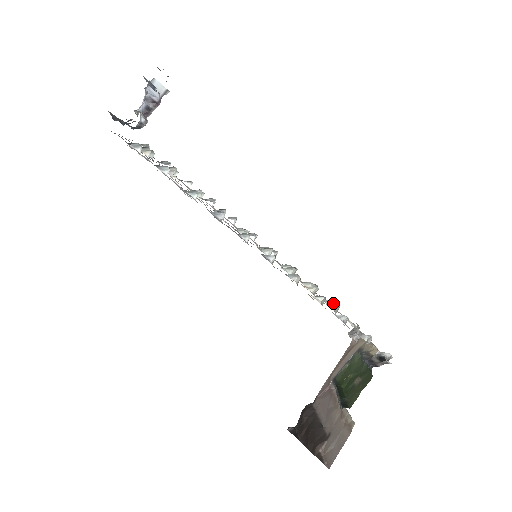
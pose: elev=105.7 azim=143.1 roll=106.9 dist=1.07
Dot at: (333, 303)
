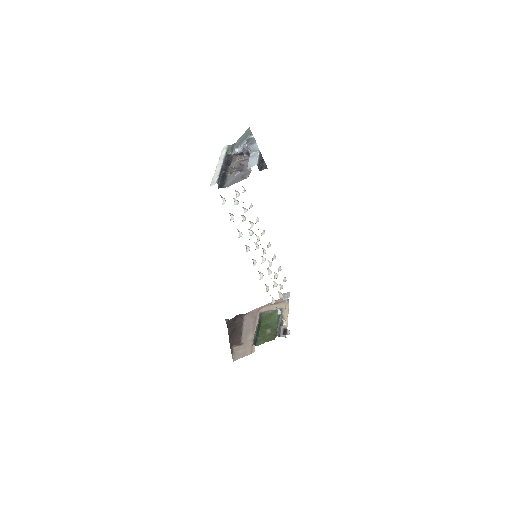
Dot at: (282, 288)
